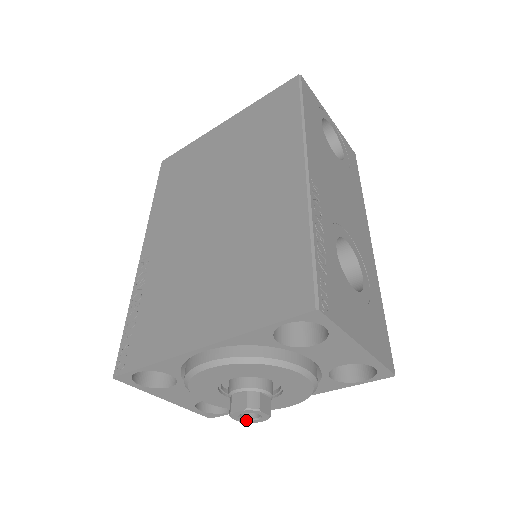
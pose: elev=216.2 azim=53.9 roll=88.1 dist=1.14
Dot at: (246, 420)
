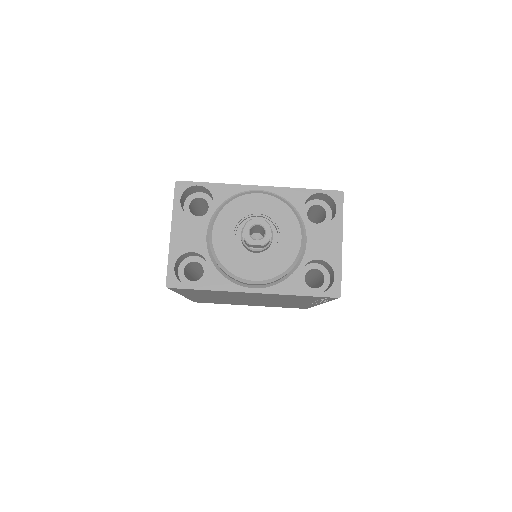
Dot at: (250, 236)
